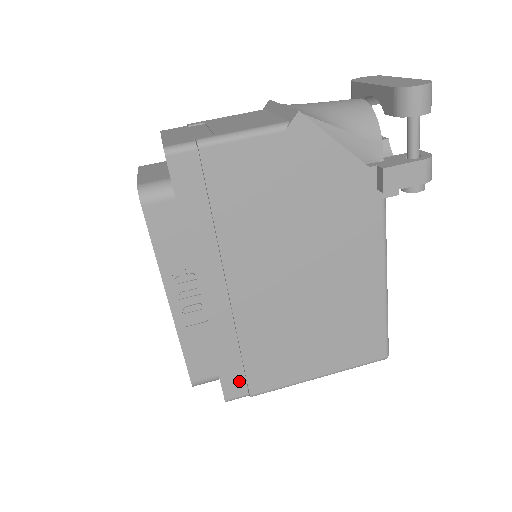
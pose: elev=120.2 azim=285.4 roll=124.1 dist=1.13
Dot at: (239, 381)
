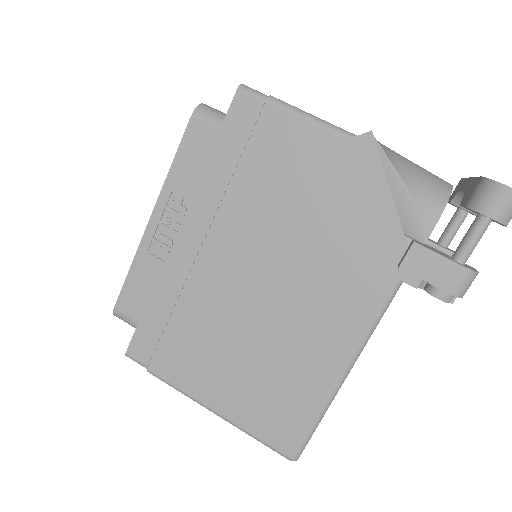
Dot at: (150, 345)
